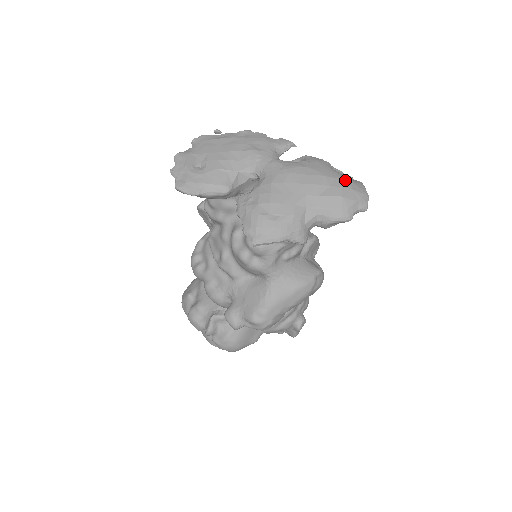
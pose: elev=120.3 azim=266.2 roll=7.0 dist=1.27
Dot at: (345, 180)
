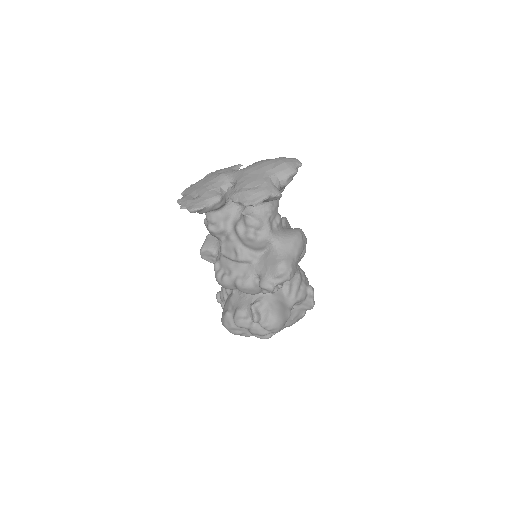
Dot at: (281, 157)
